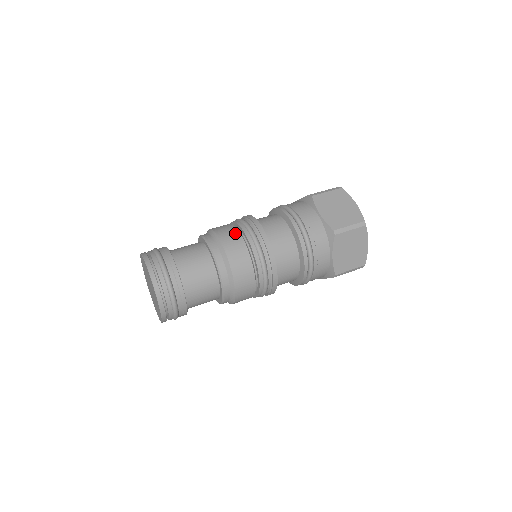
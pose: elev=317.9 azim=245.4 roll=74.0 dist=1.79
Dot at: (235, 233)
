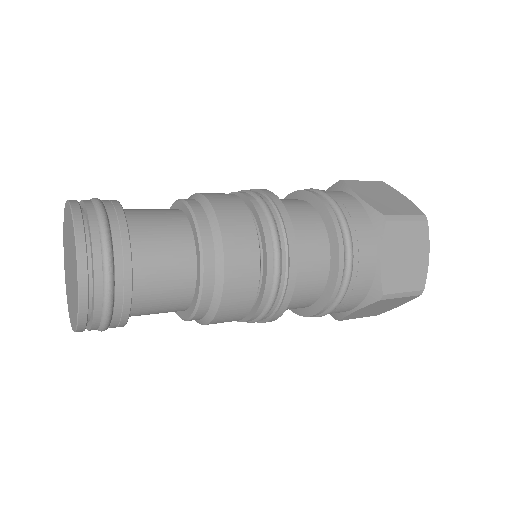
Dot at: occluded
